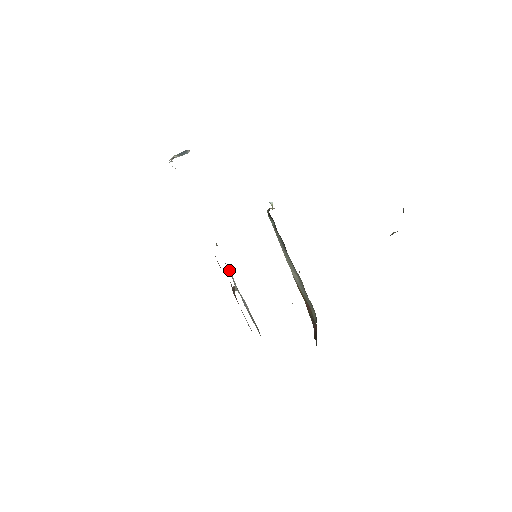
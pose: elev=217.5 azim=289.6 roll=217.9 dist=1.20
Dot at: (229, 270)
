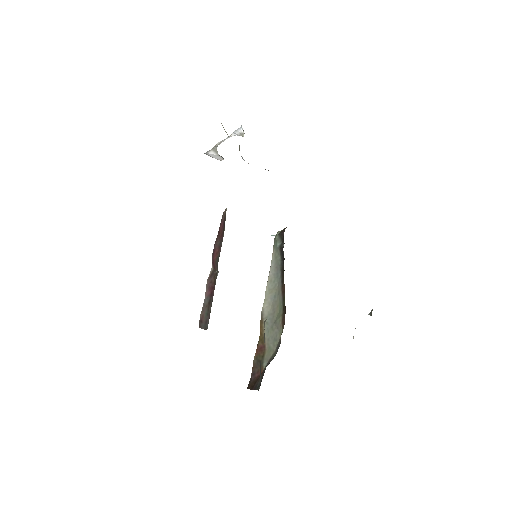
Dot at: occluded
